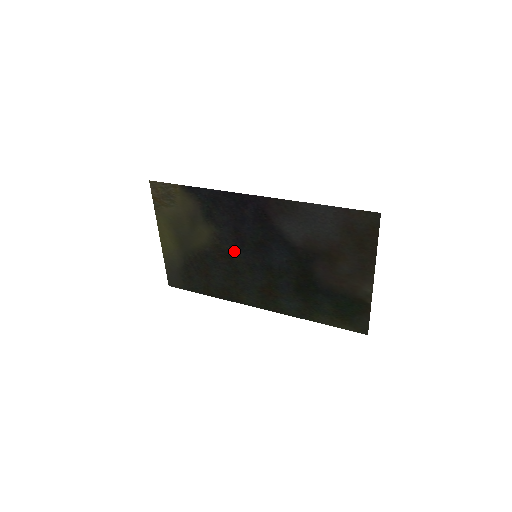
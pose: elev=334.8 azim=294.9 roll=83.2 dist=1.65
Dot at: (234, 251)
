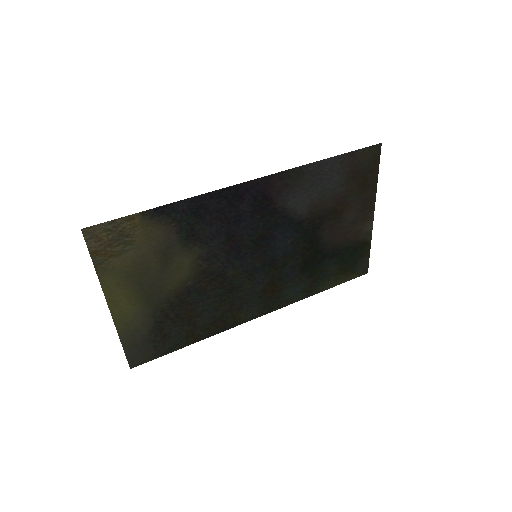
Dot at: (227, 265)
